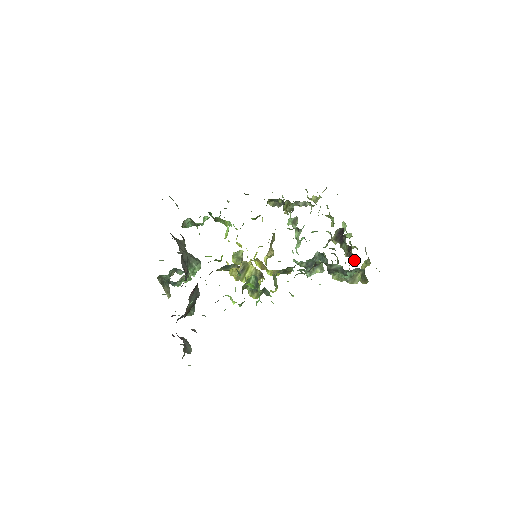
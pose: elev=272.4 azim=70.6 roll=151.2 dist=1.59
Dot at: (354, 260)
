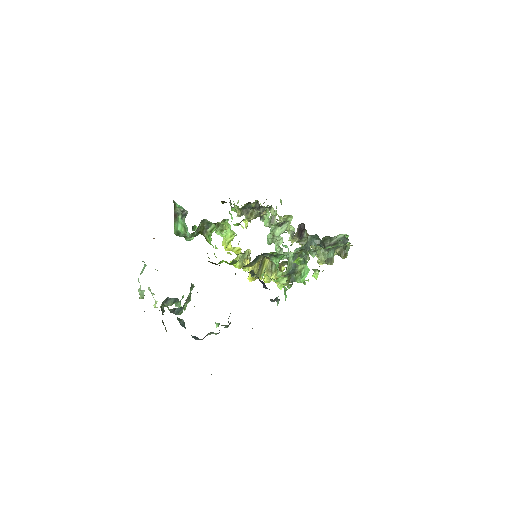
Dot at: occluded
